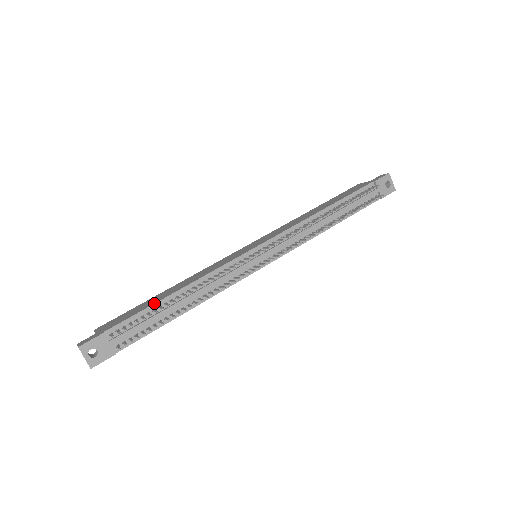
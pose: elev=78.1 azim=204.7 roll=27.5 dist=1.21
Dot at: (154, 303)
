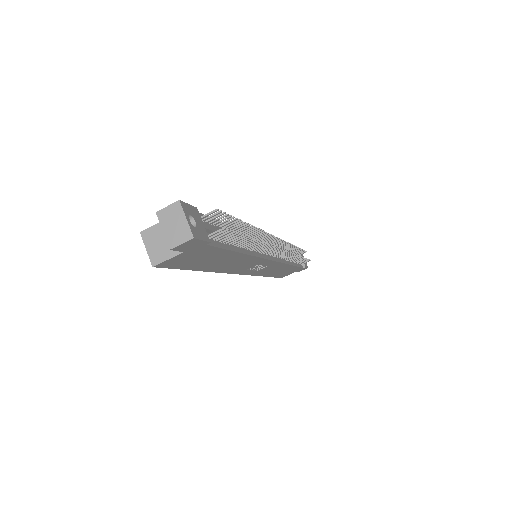
Dot at: occluded
